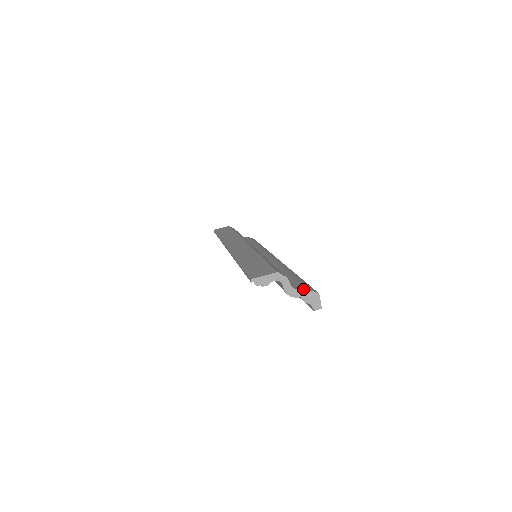
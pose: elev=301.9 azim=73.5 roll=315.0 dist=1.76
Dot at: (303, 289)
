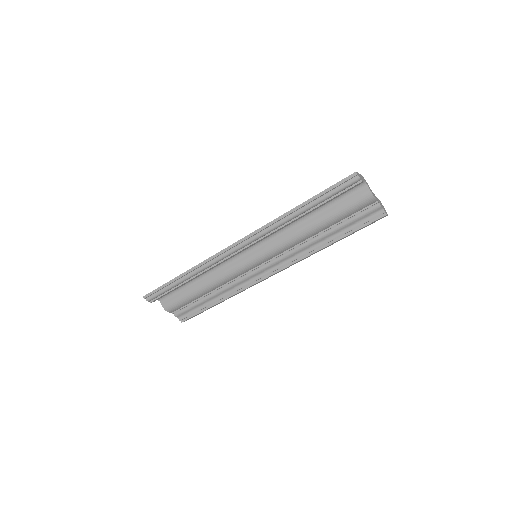
Dot at: occluded
